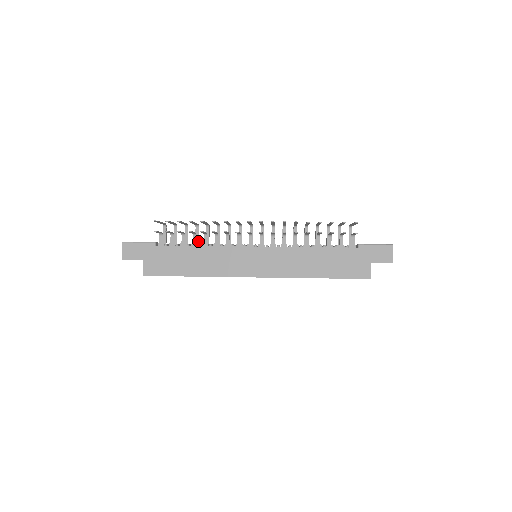
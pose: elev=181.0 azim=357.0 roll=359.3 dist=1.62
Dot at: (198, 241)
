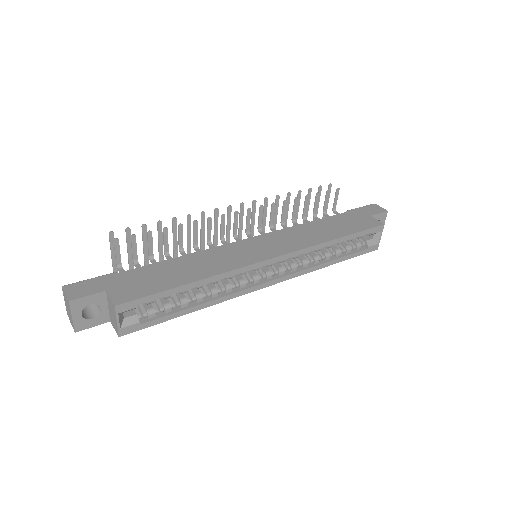
Dot at: occluded
